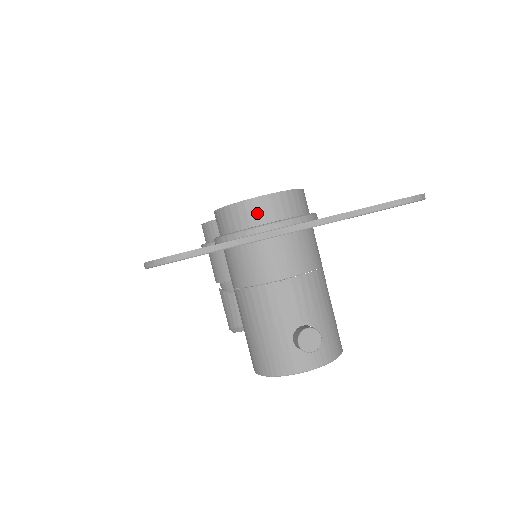
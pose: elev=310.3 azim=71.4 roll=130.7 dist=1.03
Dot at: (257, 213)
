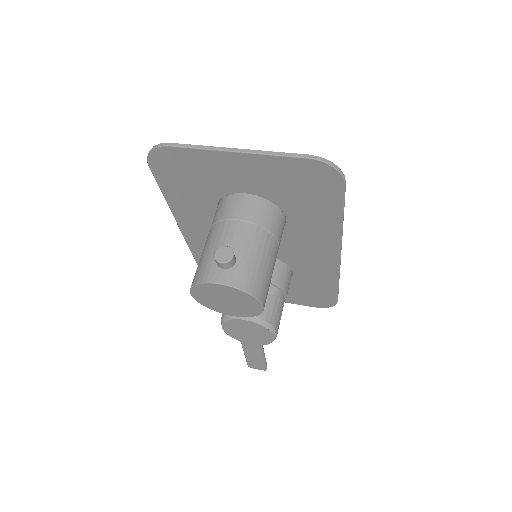
Dot at: occluded
